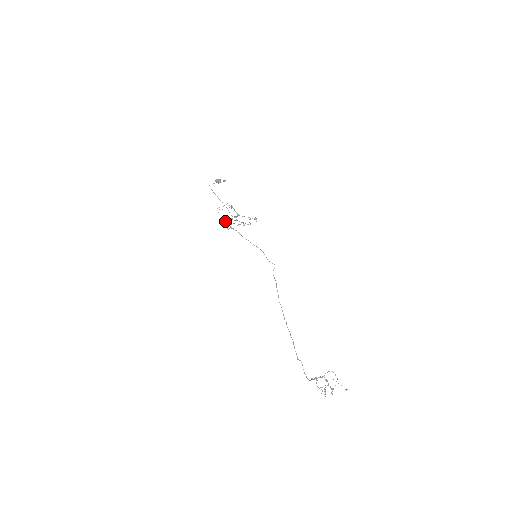
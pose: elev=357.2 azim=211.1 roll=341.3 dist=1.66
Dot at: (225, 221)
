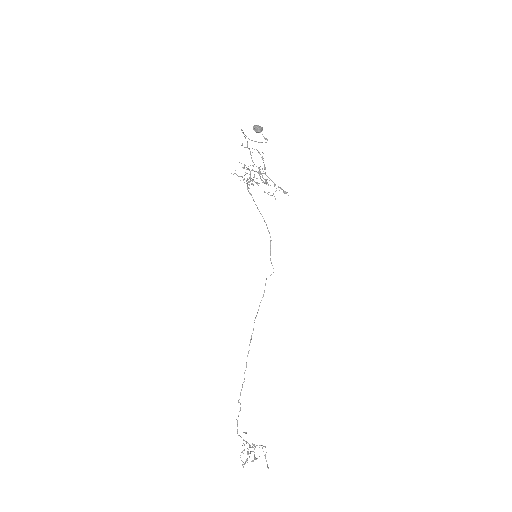
Dot at: (244, 168)
